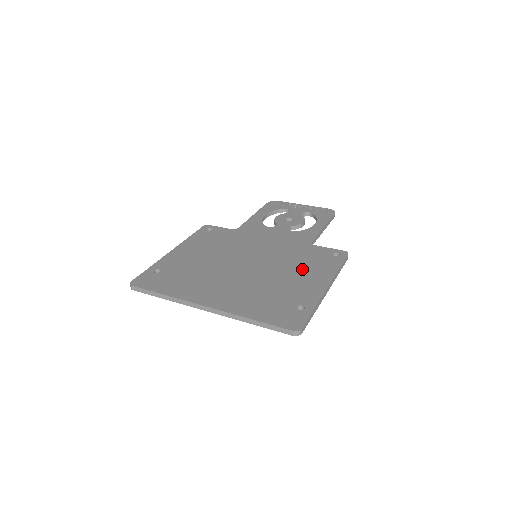
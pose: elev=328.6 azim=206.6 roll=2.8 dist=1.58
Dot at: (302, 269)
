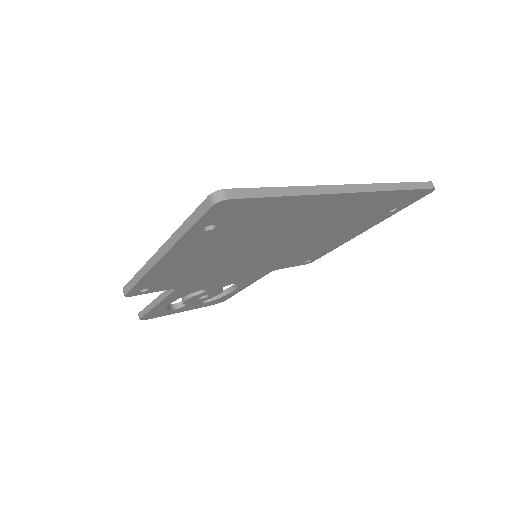
Dot at: occluded
